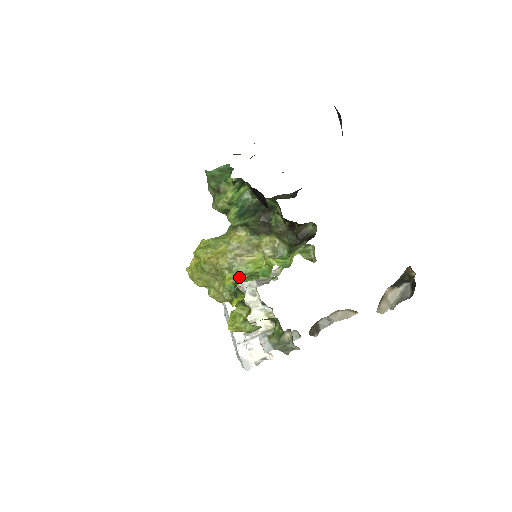
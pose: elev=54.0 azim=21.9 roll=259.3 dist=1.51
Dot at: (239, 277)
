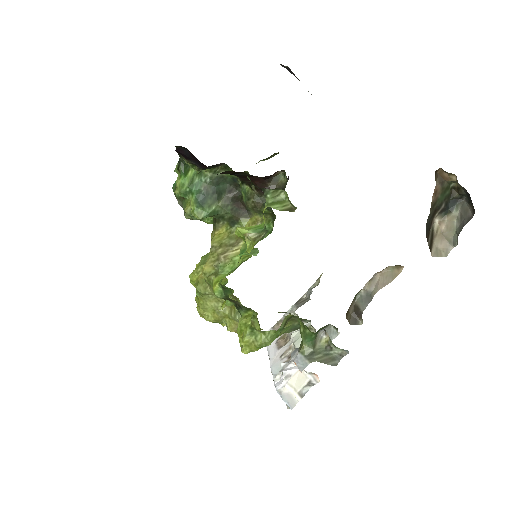
Dot at: occluded
